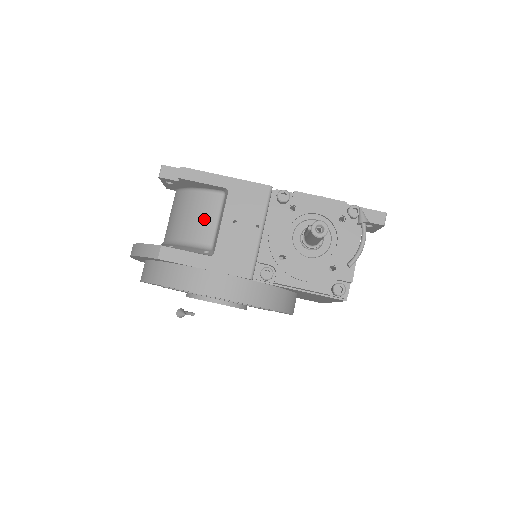
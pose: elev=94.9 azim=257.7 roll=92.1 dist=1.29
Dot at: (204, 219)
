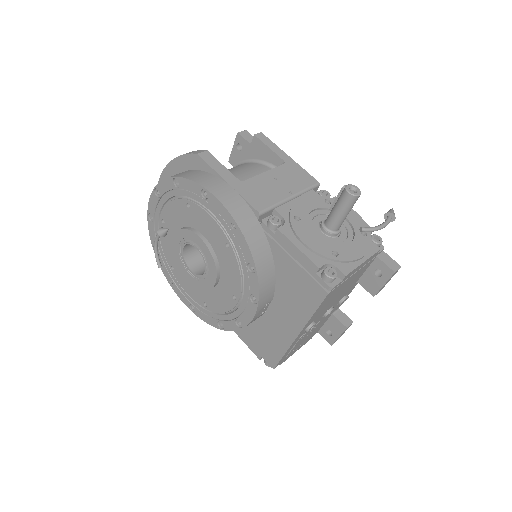
Dot at: (249, 173)
